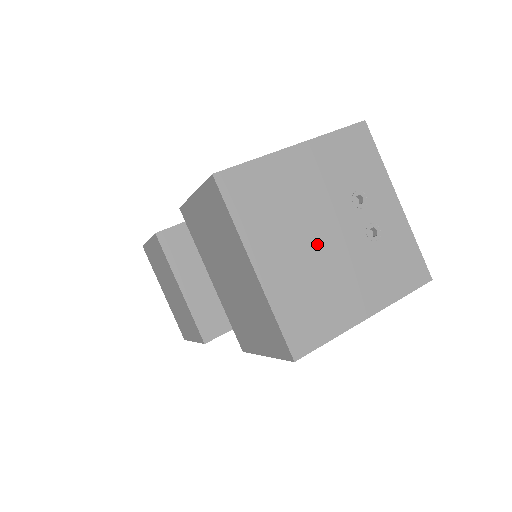
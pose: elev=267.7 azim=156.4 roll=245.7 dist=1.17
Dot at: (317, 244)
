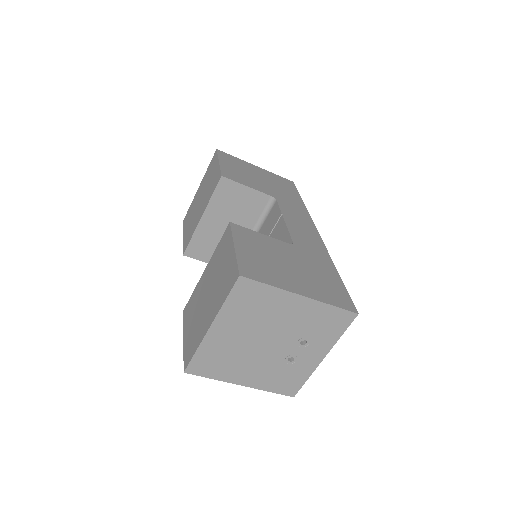
Dot at: (255, 342)
